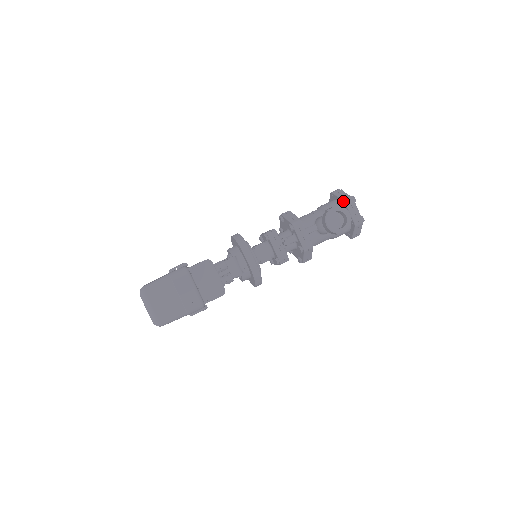
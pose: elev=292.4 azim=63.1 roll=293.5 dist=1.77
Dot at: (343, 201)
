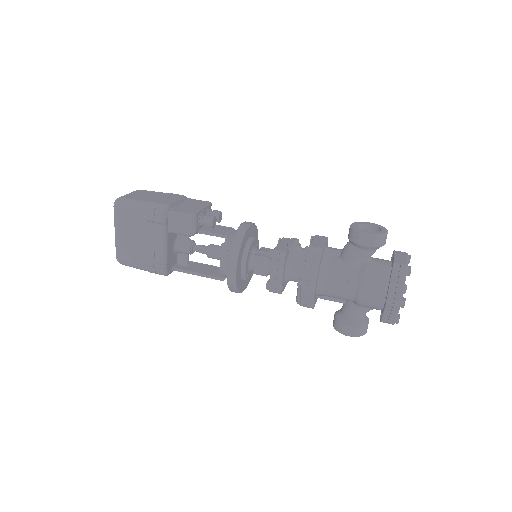
Dot at: (393, 252)
